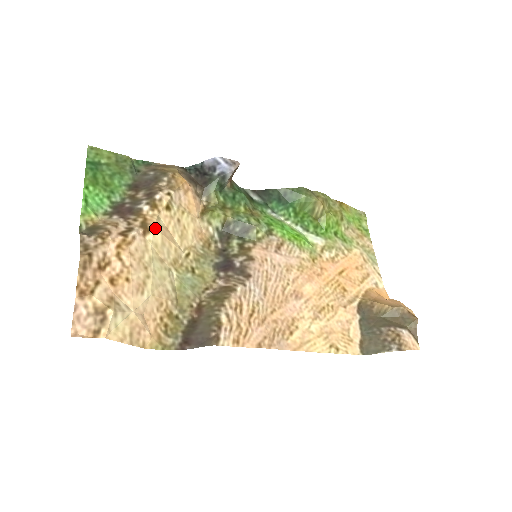
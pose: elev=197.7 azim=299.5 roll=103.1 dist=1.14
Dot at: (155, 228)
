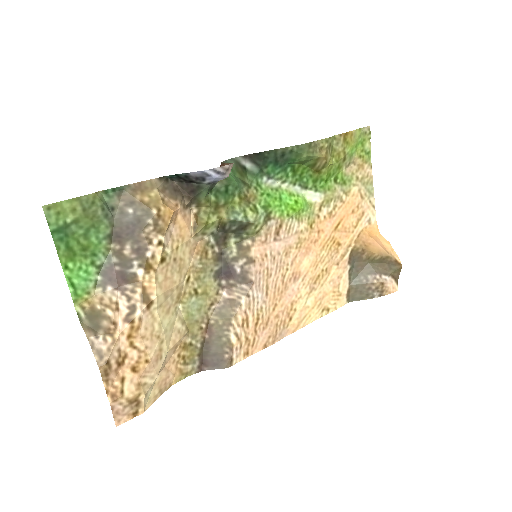
Dot at: (157, 296)
